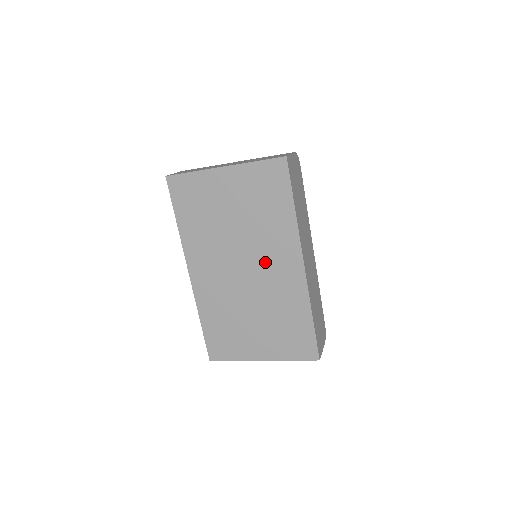
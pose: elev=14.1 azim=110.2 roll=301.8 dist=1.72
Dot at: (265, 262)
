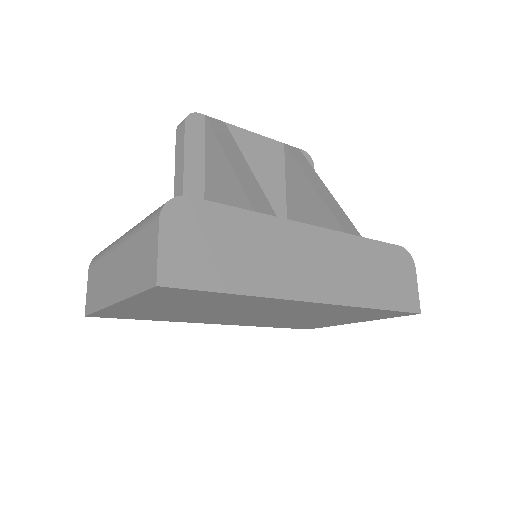
Dot at: (271, 310)
